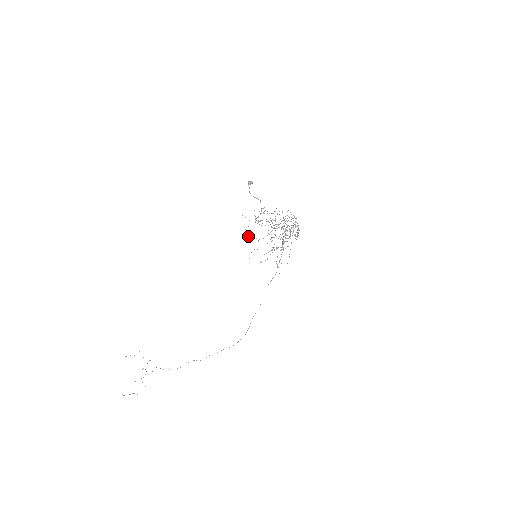
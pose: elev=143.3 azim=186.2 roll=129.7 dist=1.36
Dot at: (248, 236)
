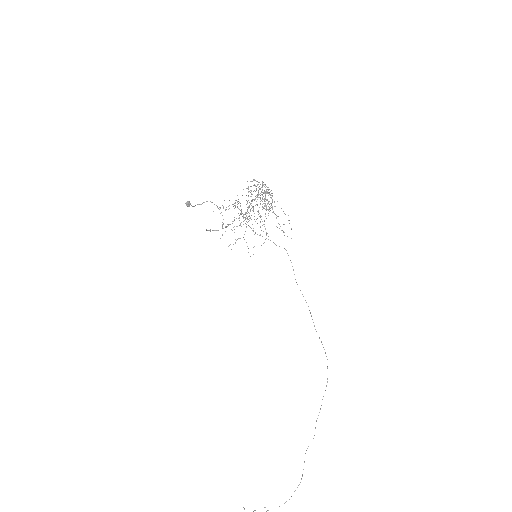
Dot at: occluded
